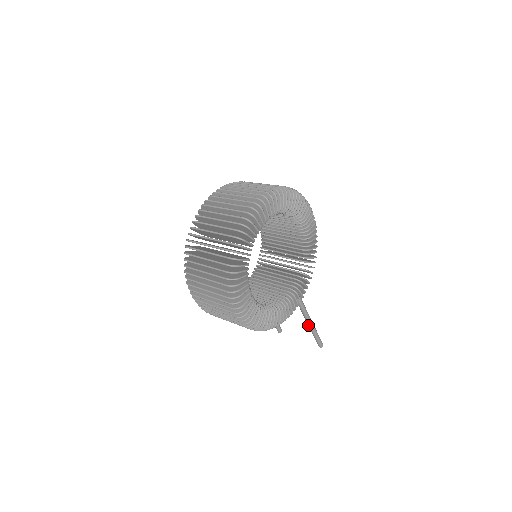
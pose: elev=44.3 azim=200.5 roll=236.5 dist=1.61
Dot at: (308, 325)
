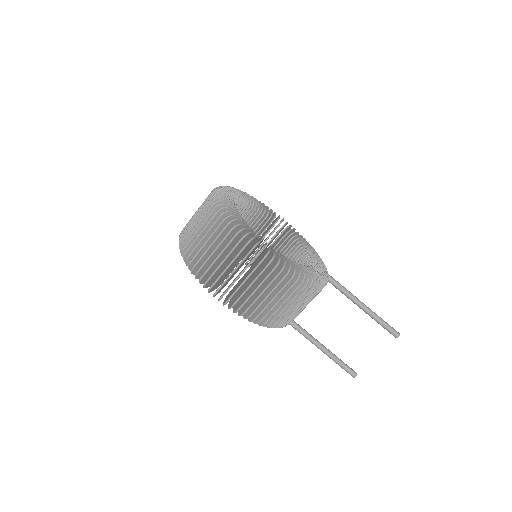
Dot at: (359, 307)
